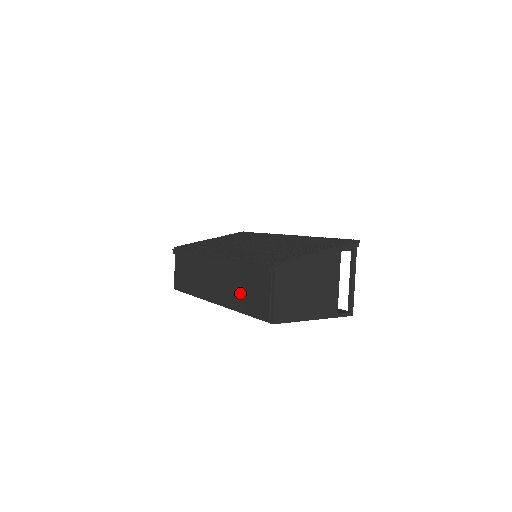
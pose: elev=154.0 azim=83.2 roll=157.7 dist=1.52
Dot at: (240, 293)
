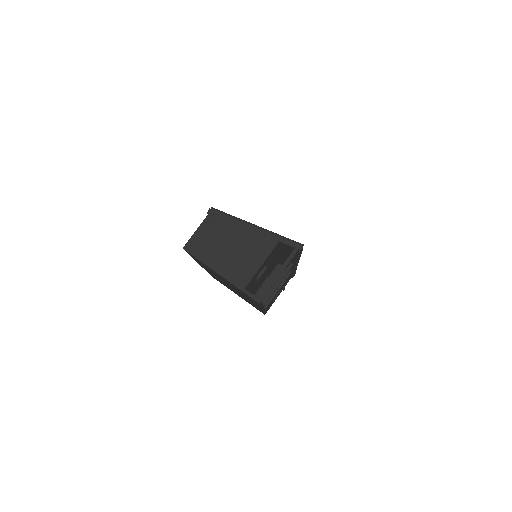
Dot at: occluded
